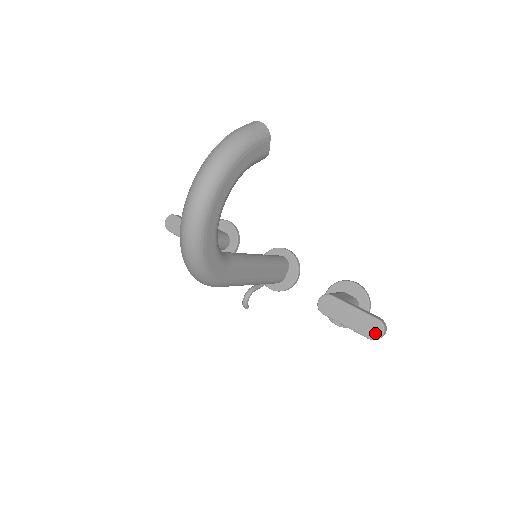
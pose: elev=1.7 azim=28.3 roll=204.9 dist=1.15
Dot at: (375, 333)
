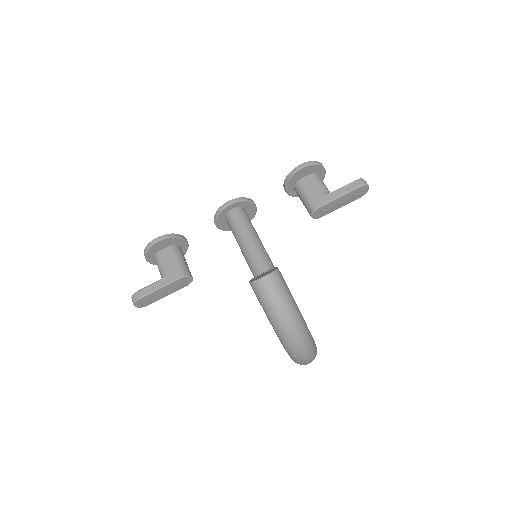
Dot at: (364, 192)
